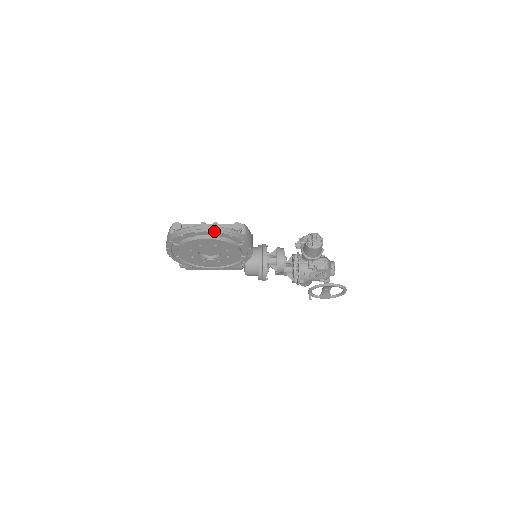
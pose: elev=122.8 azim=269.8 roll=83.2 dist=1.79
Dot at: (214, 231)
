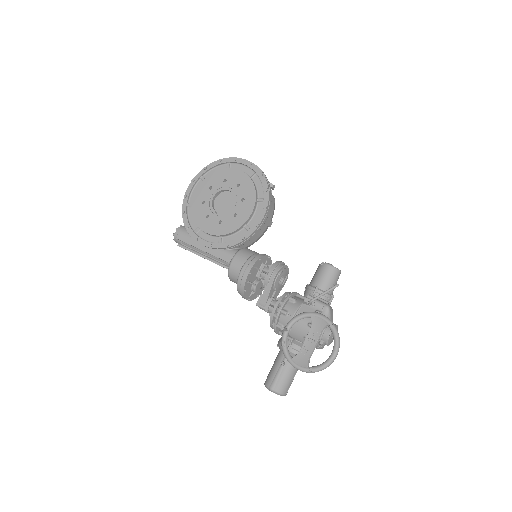
Dot at: (252, 163)
